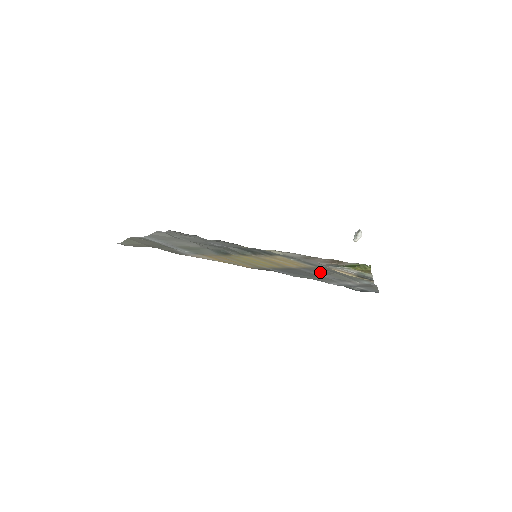
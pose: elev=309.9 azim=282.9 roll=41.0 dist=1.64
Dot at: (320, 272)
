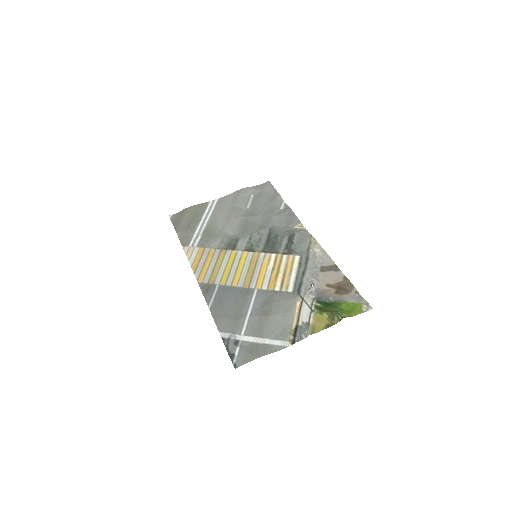
Dot at: (262, 307)
